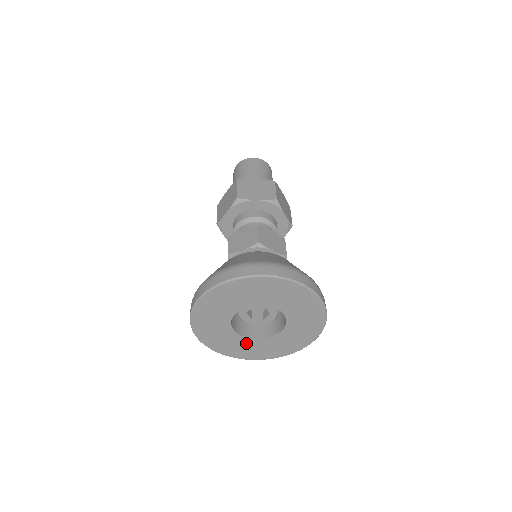
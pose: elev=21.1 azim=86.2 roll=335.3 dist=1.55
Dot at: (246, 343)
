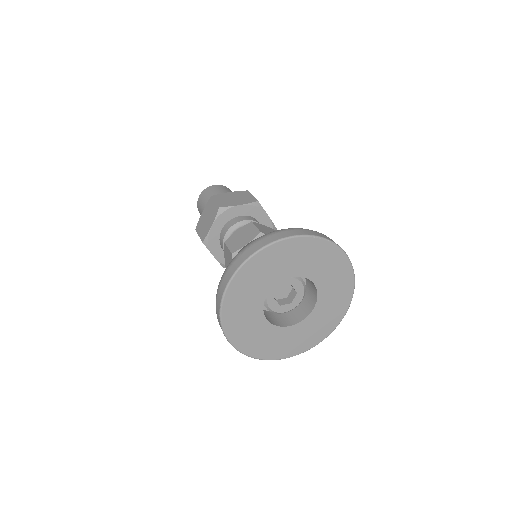
Dot at: (254, 318)
